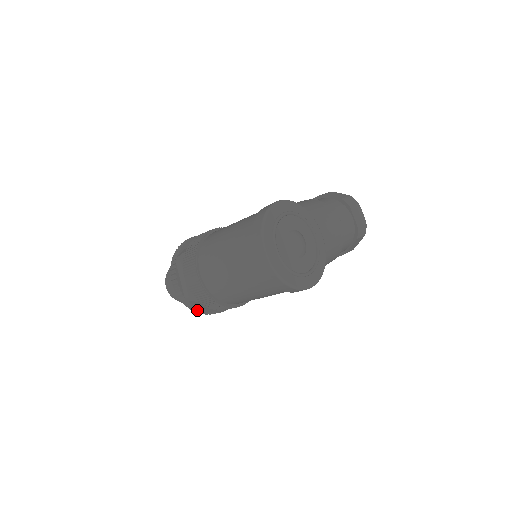
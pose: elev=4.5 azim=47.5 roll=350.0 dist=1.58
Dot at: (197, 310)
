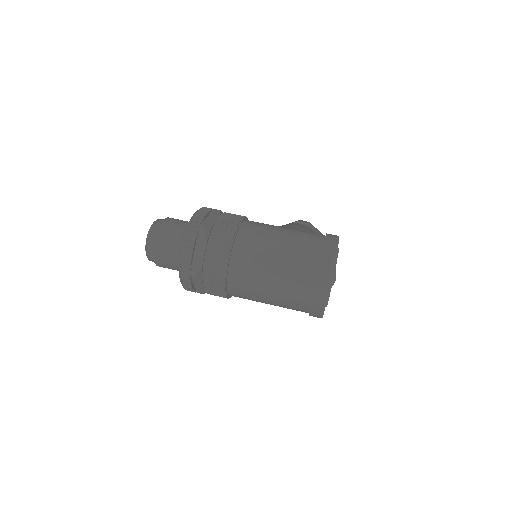
Dot at: (189, 285)
